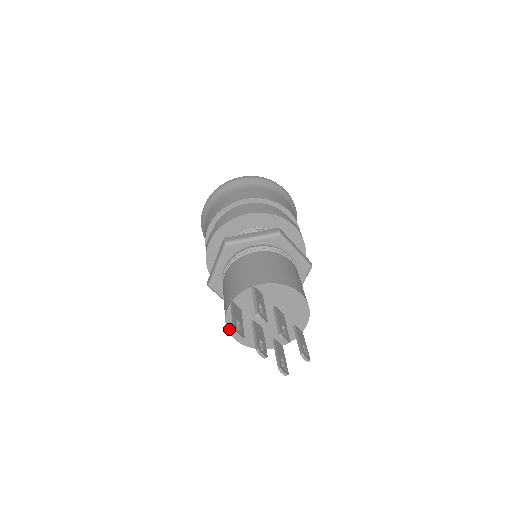
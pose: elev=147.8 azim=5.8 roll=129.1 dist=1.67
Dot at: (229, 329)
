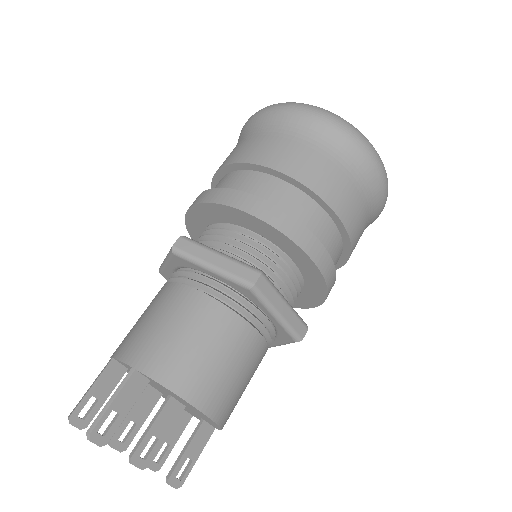
Dot at: occluded
